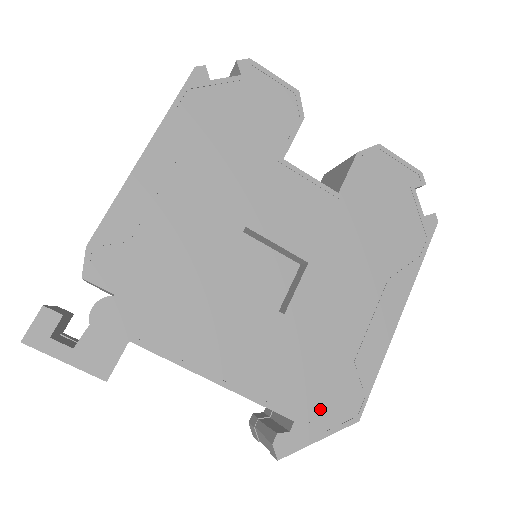
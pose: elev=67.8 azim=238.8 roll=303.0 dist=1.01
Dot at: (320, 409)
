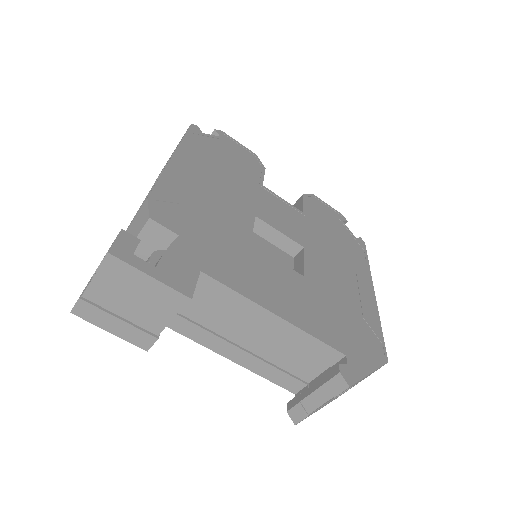
Dot at: (359, 349)
